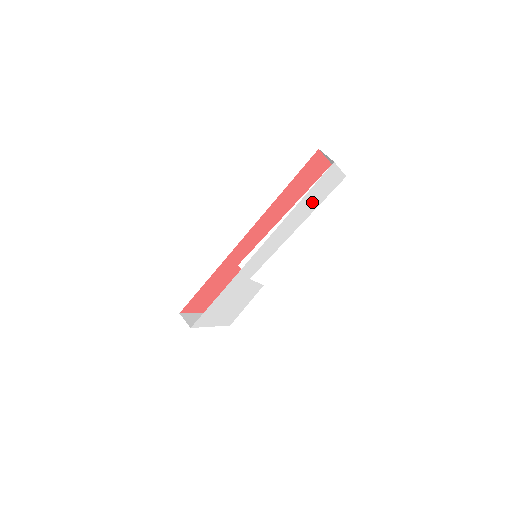
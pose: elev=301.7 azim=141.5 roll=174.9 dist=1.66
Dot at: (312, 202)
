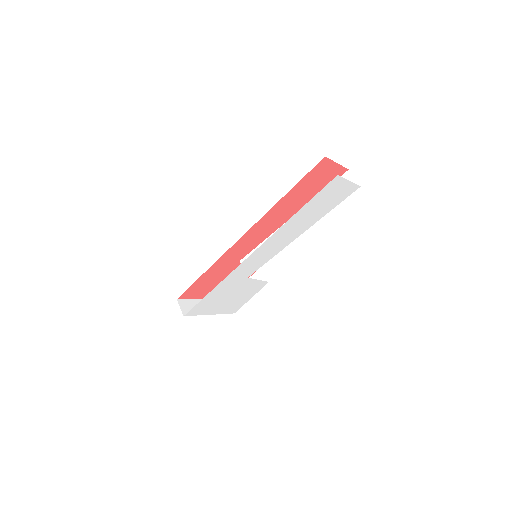
Dot at: (316, 211)
